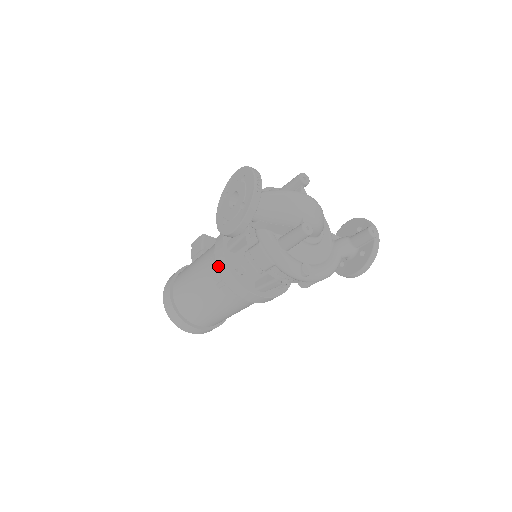
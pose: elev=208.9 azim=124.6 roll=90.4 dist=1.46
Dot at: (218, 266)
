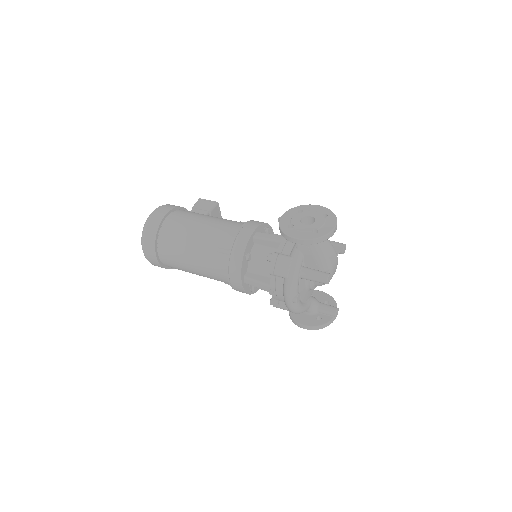
Dot at: (238, 240)
